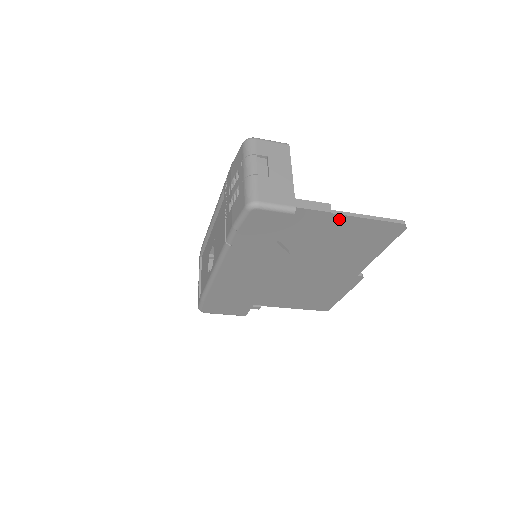
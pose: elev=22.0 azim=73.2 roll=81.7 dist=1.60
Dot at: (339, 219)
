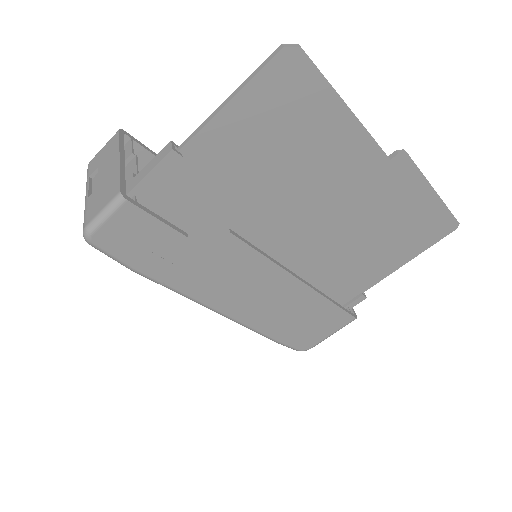
Dot at: (204, 143)
